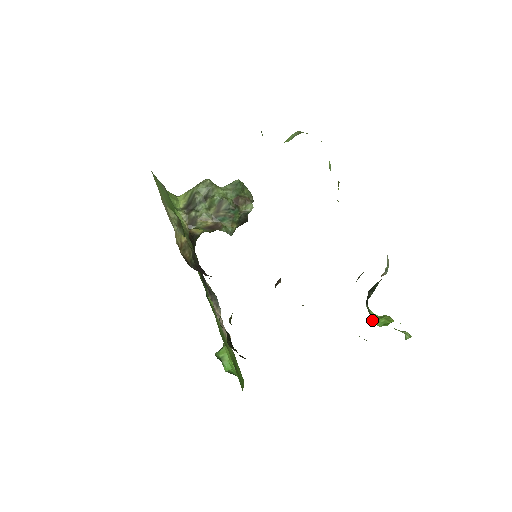
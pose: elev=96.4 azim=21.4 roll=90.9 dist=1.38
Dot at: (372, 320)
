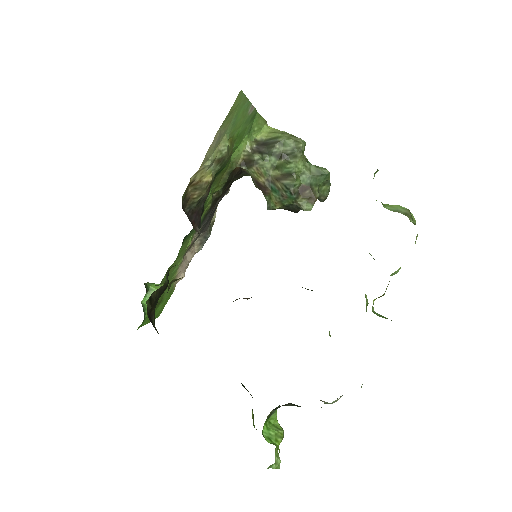
Dot at: (267, 421)
